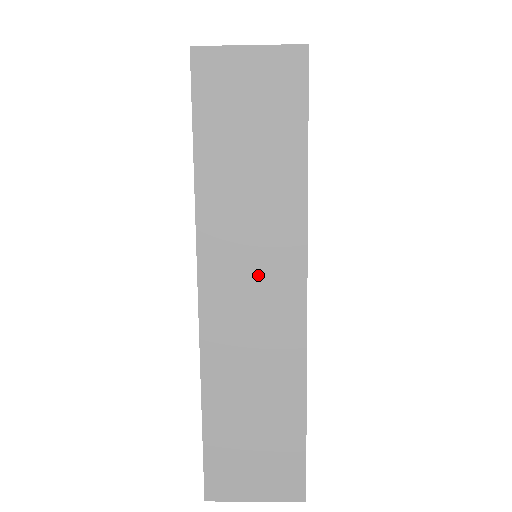
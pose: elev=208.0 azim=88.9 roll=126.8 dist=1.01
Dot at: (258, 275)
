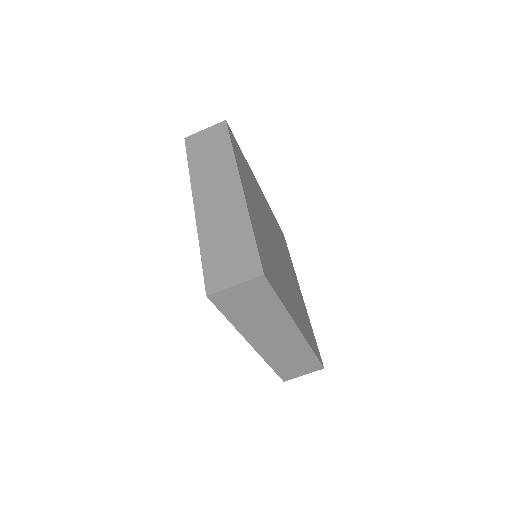
Dot at: (219, 188)
